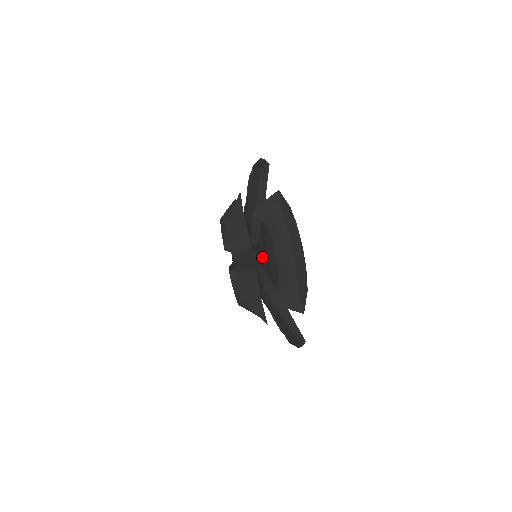
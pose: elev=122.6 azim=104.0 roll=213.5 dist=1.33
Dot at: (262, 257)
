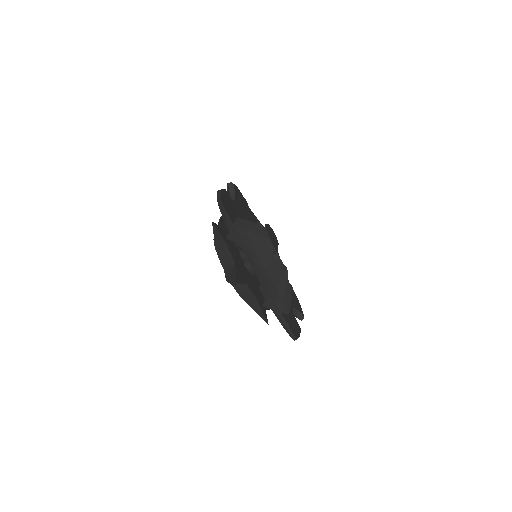
Dot at: occluded
